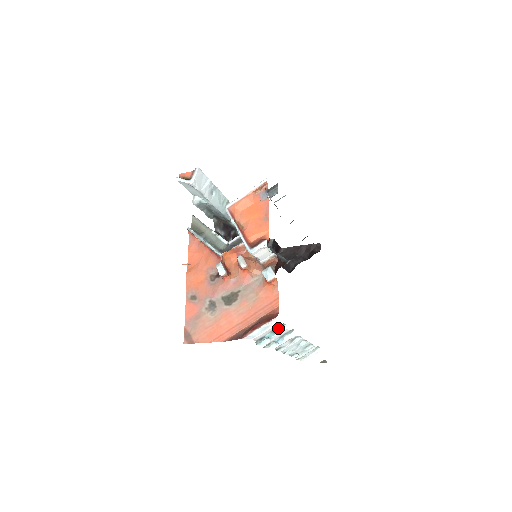
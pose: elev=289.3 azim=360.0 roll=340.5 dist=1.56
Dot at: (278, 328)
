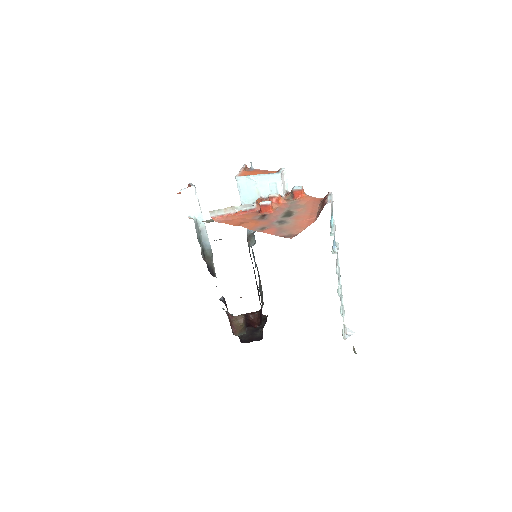
Dot at: occluded
